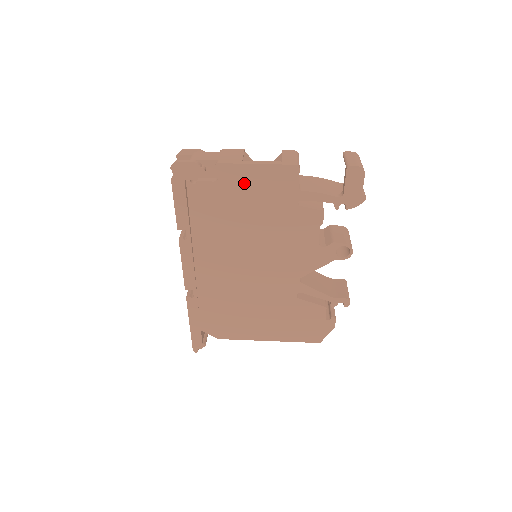
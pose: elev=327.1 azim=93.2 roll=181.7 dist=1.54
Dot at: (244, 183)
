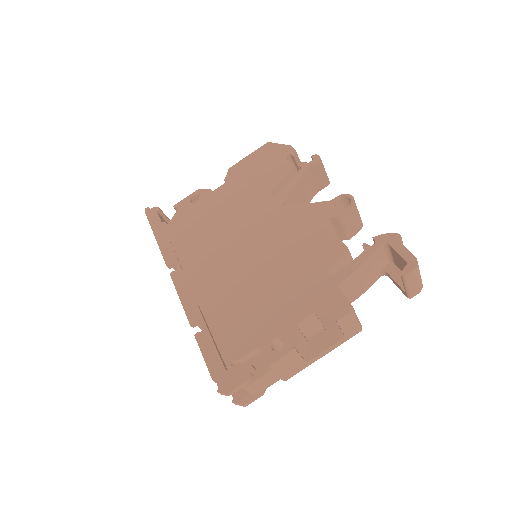
Dot at: occluded
